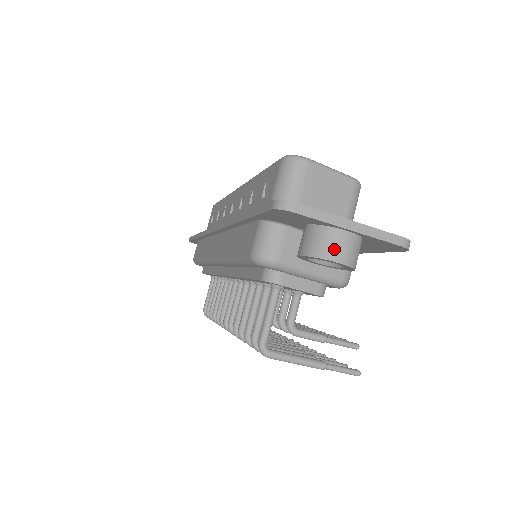
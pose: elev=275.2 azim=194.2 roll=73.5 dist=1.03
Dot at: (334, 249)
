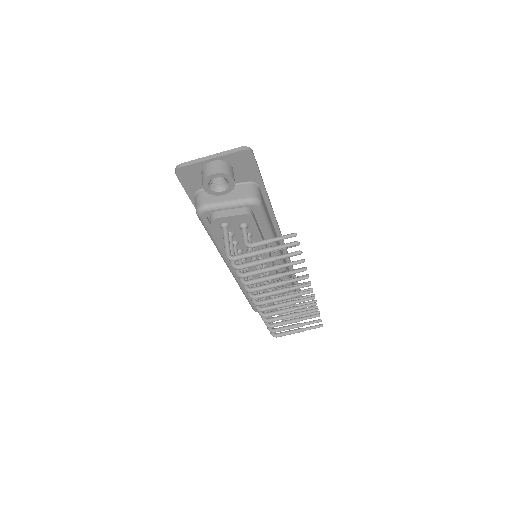
Dot at: (209, 171)
